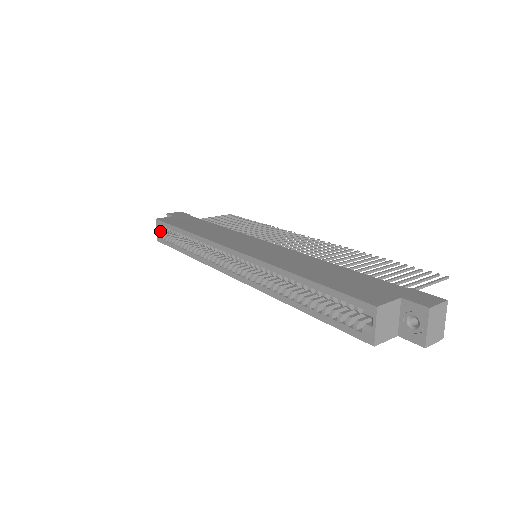
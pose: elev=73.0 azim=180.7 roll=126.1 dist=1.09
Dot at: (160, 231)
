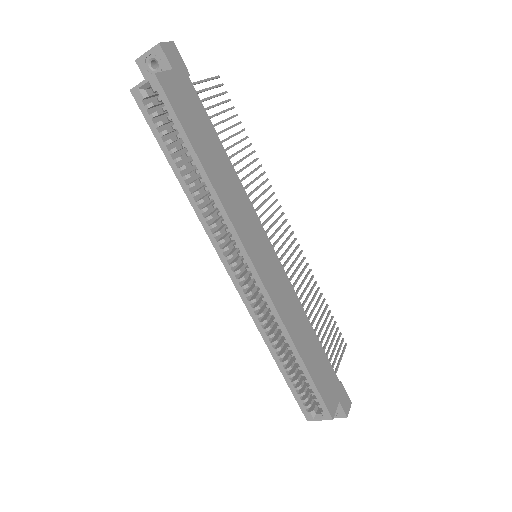
Dot at: (146, 88)
